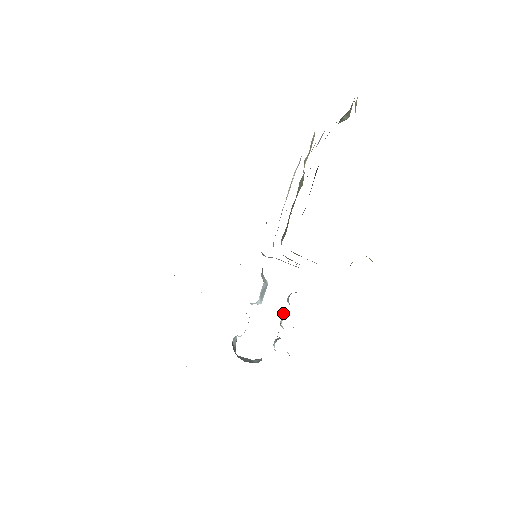
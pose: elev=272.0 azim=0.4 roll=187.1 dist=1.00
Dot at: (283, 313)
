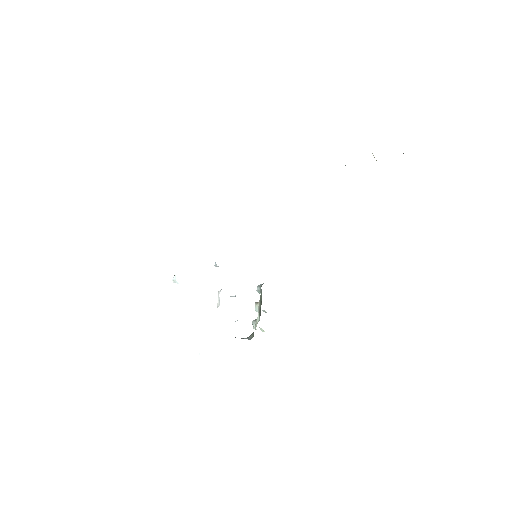
Dot at: (261, 299)
